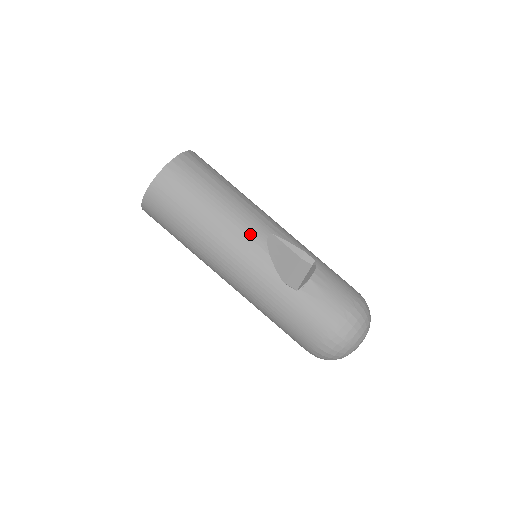
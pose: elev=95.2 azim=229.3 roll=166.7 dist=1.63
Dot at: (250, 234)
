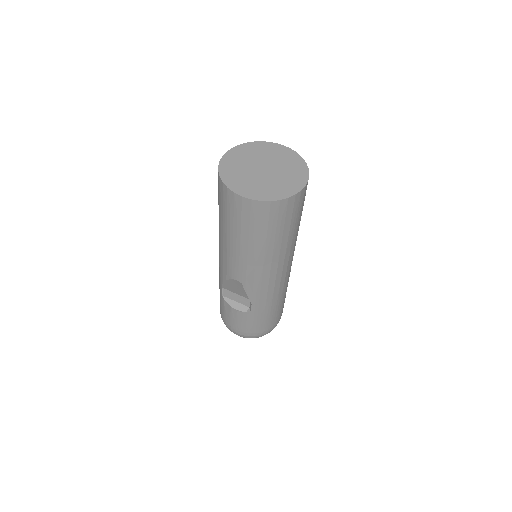
Dot at: (229, 266)
